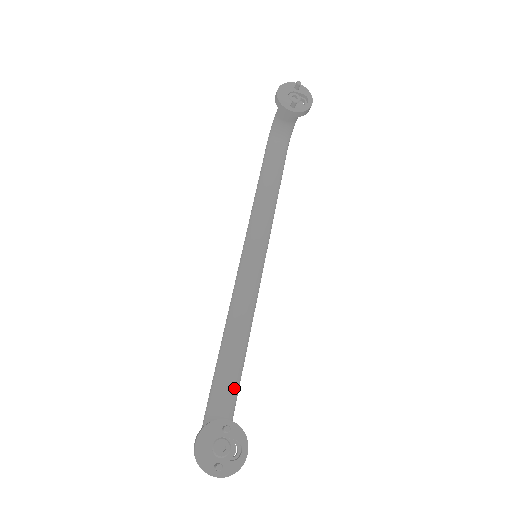
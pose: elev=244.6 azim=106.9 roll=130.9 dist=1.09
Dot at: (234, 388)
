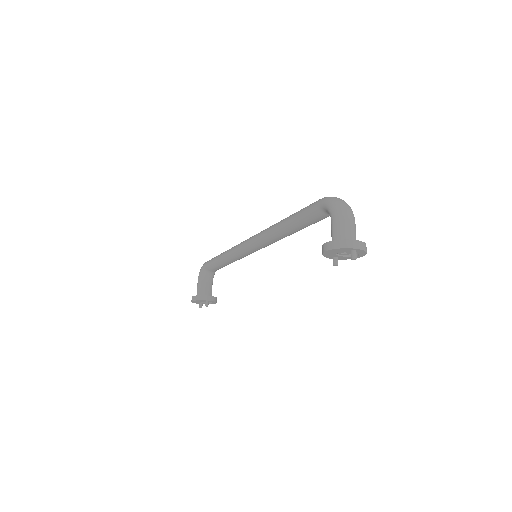
Dot at: occluded
